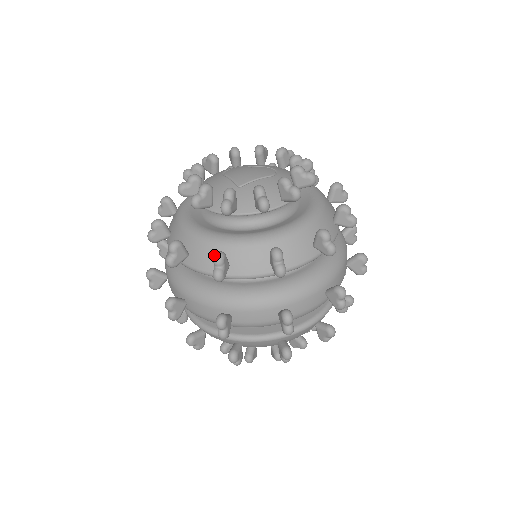
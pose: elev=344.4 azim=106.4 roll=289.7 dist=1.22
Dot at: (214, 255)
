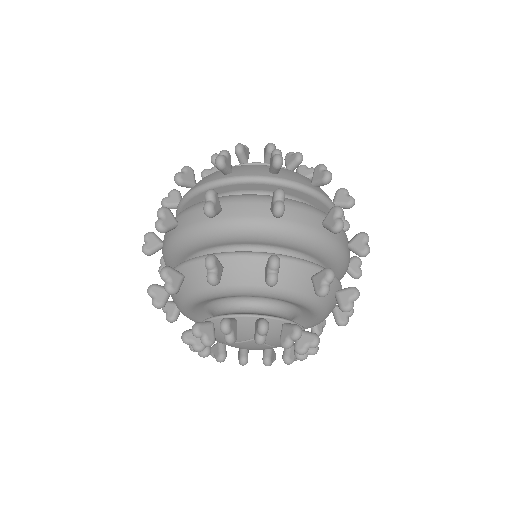
Dot at: (273, 150)
